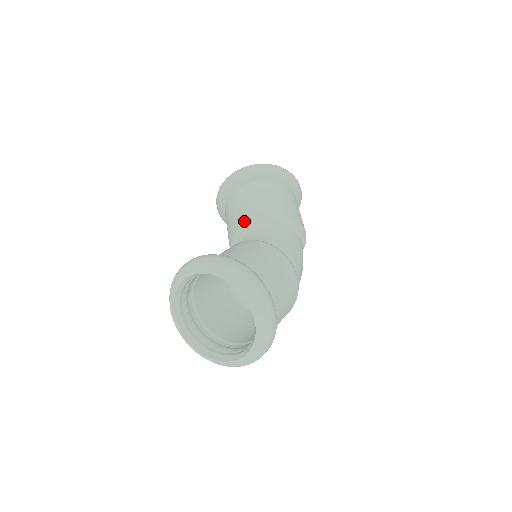
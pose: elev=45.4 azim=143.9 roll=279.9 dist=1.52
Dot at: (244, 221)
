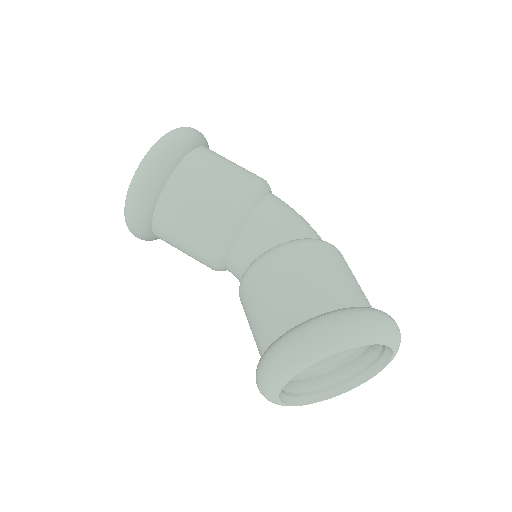
Dot at: (214, 239)
